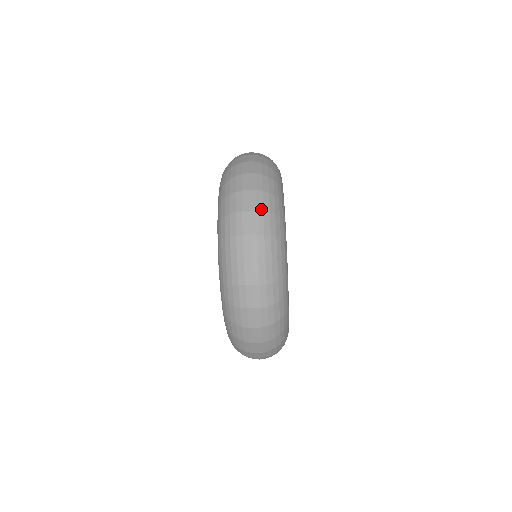
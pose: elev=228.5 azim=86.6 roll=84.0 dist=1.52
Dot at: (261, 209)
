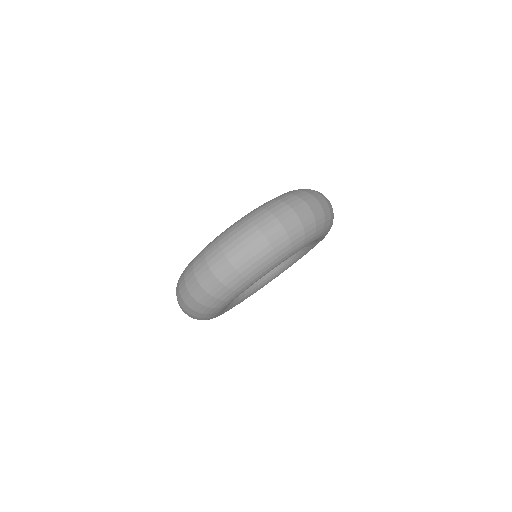
Dot at: occluded
